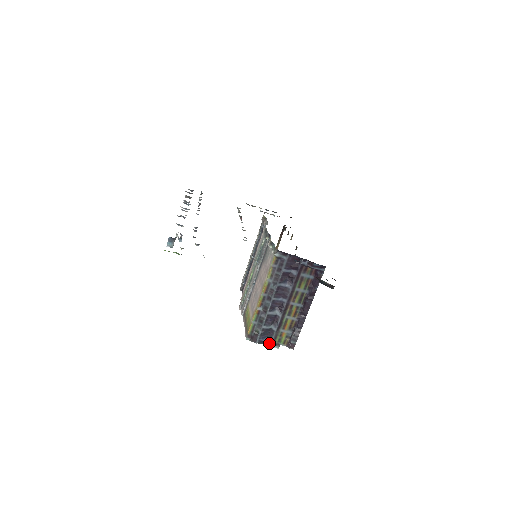
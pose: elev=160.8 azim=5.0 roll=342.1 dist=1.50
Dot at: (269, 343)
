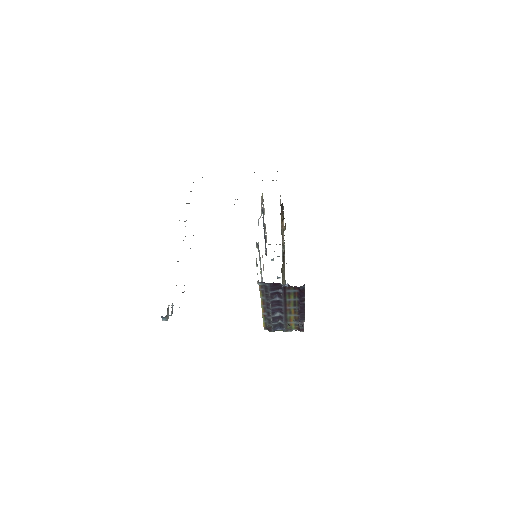
Dot at: (283, 330)
